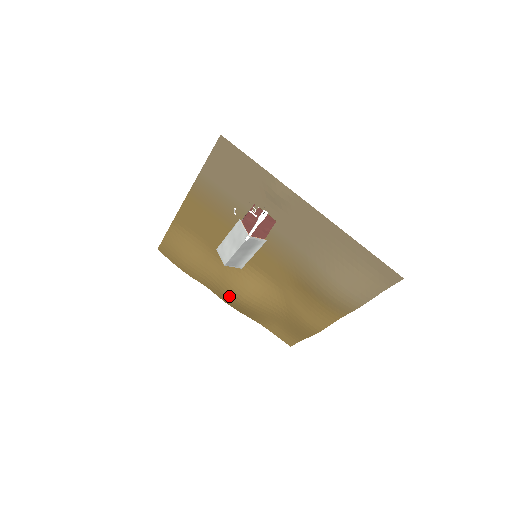
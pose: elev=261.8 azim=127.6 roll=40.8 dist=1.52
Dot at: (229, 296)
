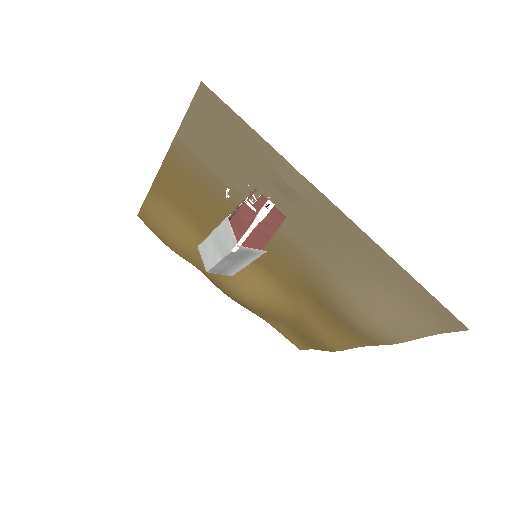
Dot at: (224, 288)
